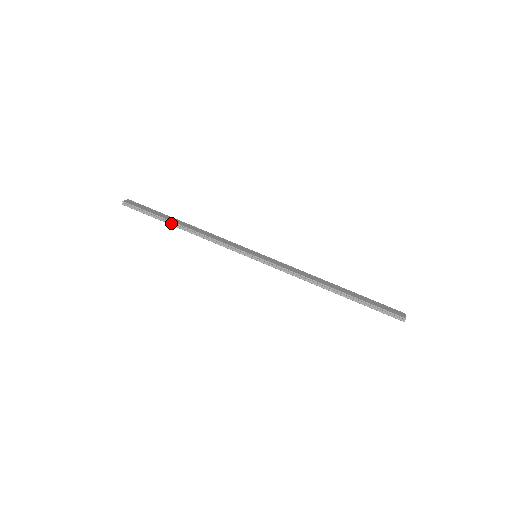
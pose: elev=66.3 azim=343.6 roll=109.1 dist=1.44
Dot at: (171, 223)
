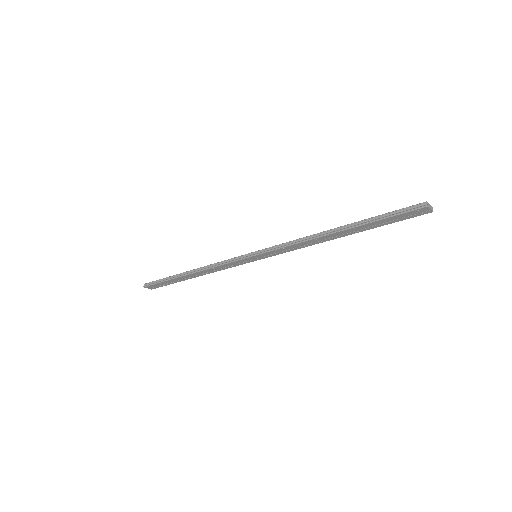
Dot at: (180, 275)
